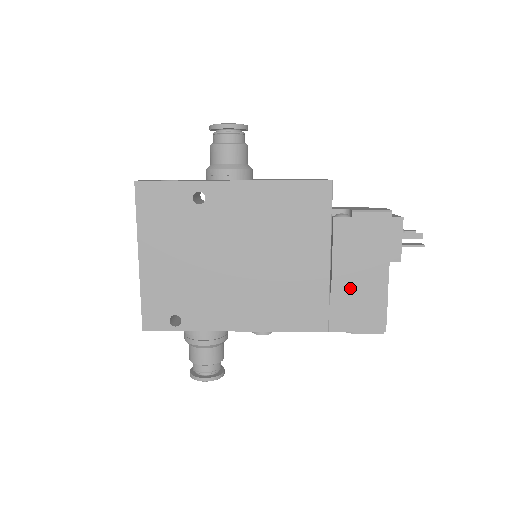
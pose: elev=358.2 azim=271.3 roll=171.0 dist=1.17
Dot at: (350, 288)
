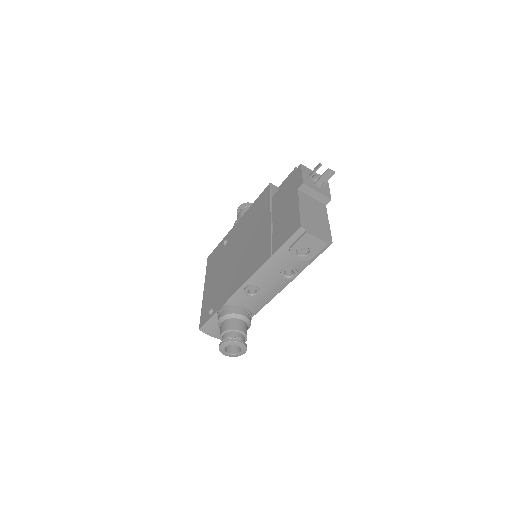
Dot at: (281, 221)
